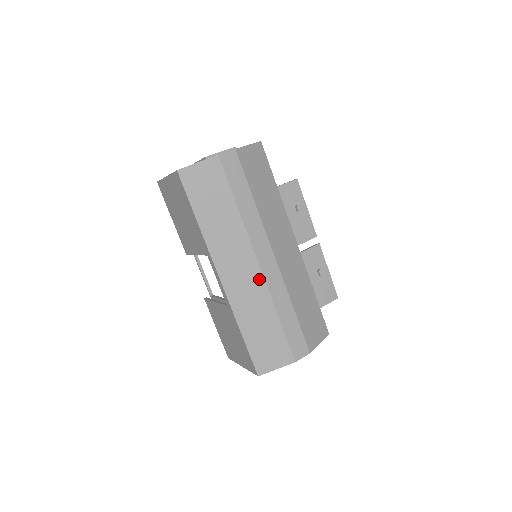
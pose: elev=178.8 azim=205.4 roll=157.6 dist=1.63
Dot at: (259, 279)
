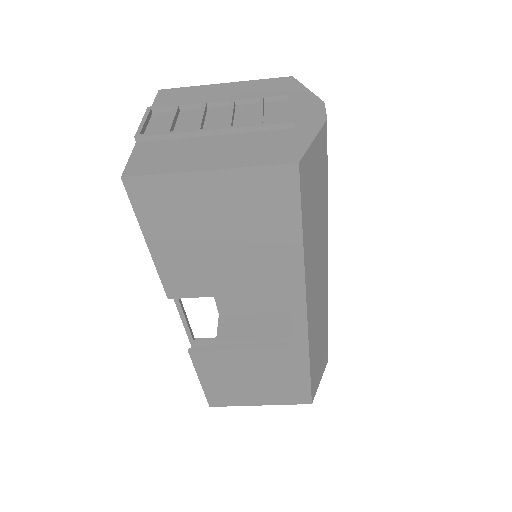
Dot at: (325, 291)
